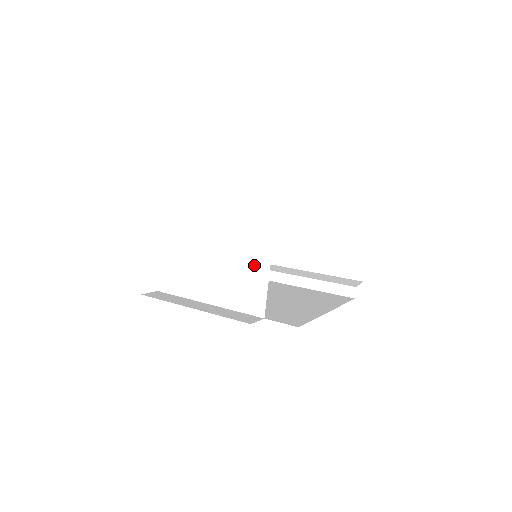
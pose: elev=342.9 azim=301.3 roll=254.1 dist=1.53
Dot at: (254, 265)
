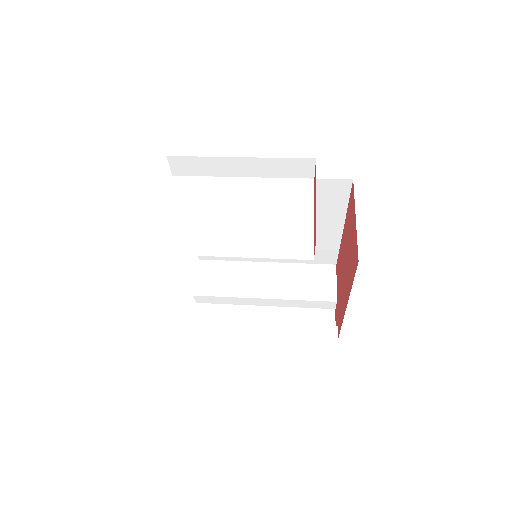
Dot at: (294, 214)
